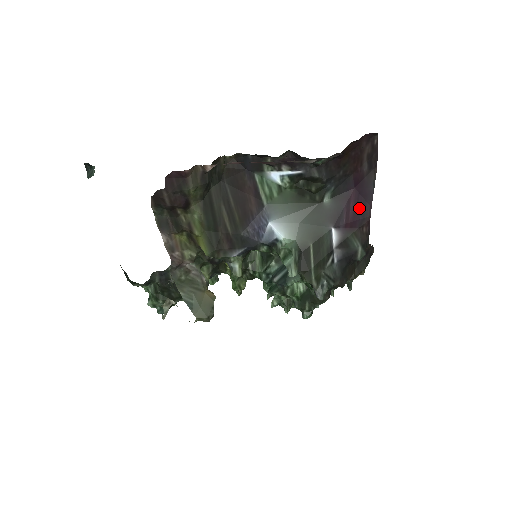
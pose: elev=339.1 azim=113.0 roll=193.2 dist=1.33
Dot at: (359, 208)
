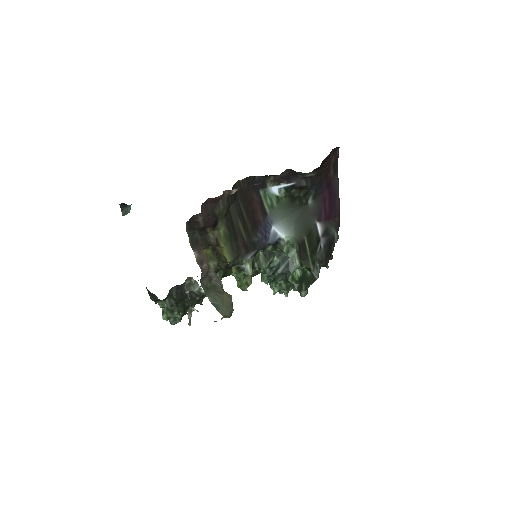
Dot at: (332, 204)
